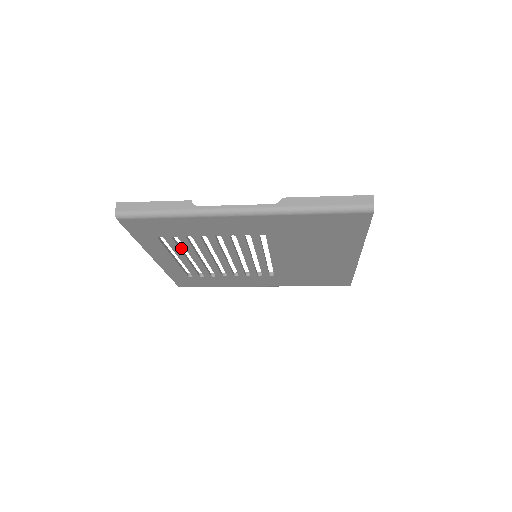
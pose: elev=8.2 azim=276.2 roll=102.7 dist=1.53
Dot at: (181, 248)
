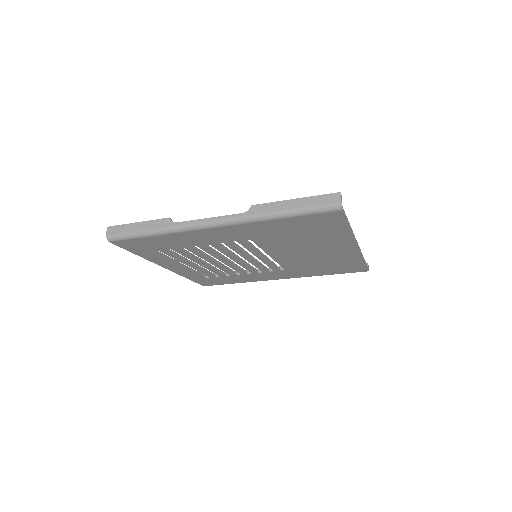
Dot at: (183, 257)
